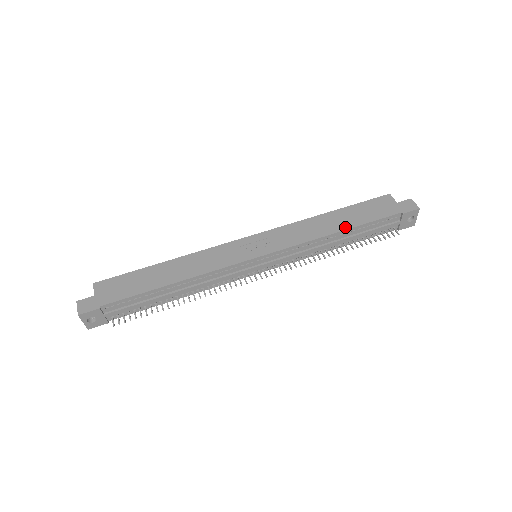
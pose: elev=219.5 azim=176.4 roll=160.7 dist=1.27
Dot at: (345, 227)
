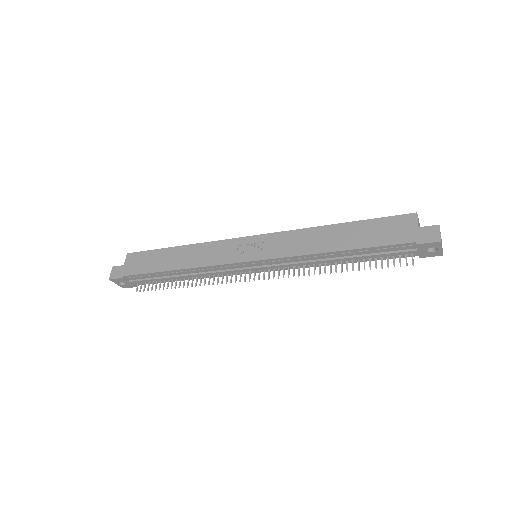
Dot at: (343, 247)
